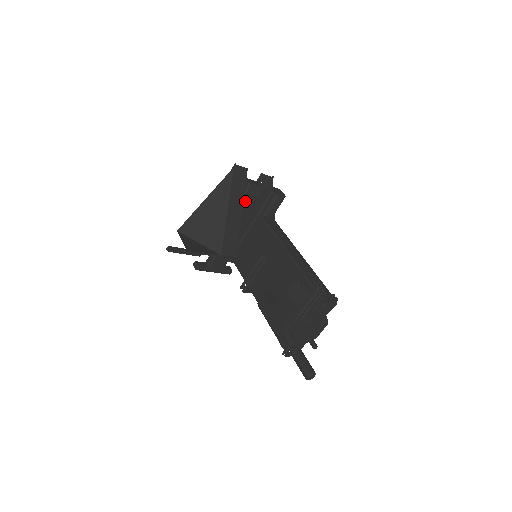
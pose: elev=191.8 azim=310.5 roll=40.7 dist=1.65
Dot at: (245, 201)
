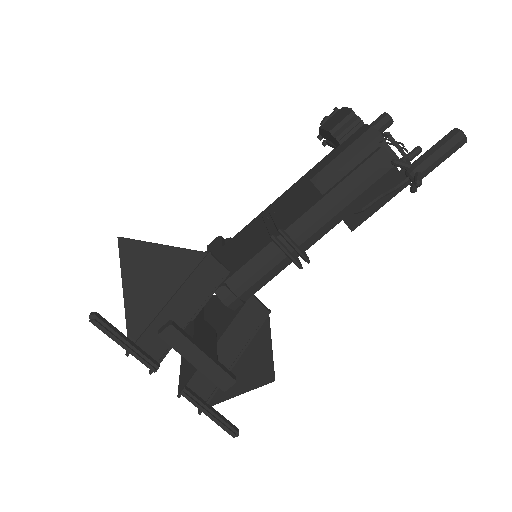
Dot at: occluded
